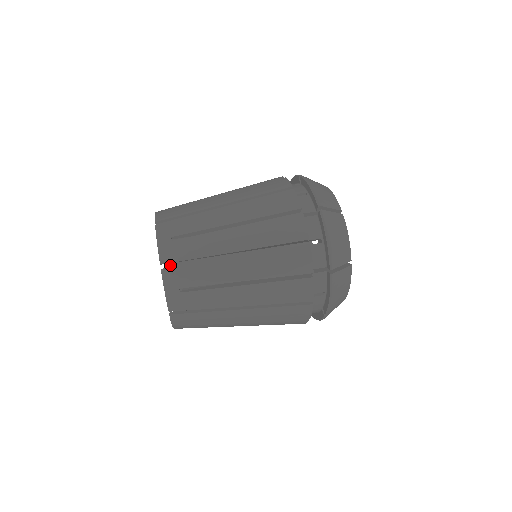
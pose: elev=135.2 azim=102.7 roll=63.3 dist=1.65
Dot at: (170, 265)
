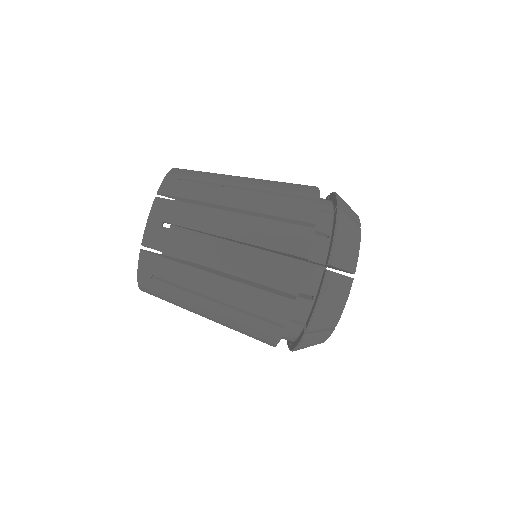
Dot at: occluded
